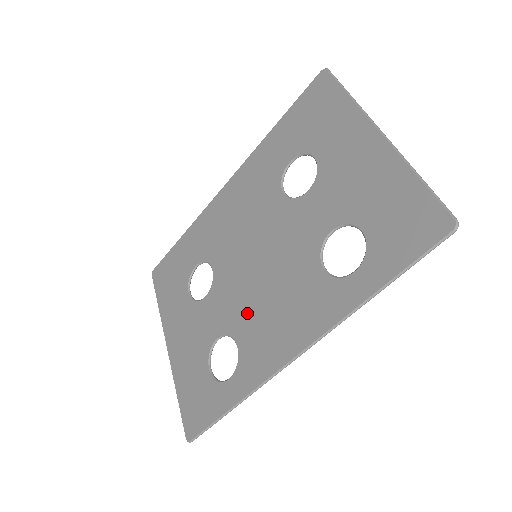
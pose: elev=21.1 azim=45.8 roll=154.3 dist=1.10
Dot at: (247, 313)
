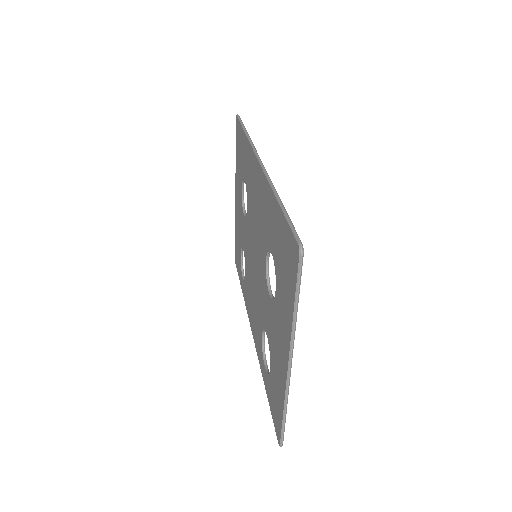
Dot at: (249, 273)
